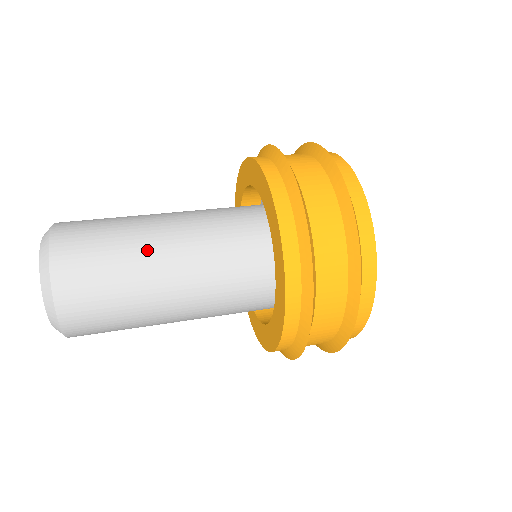
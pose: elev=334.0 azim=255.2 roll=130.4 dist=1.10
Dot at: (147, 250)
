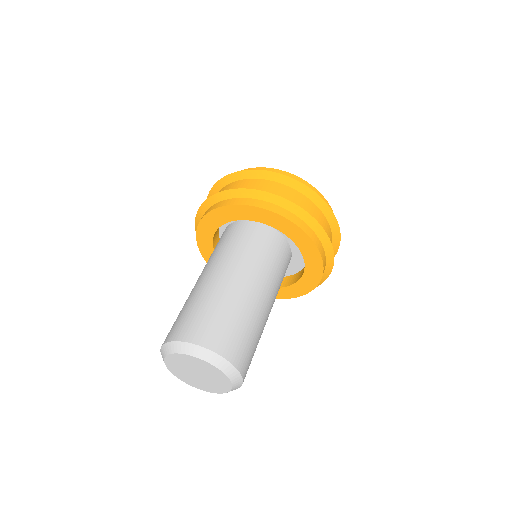
Dot at: (255, 309)
